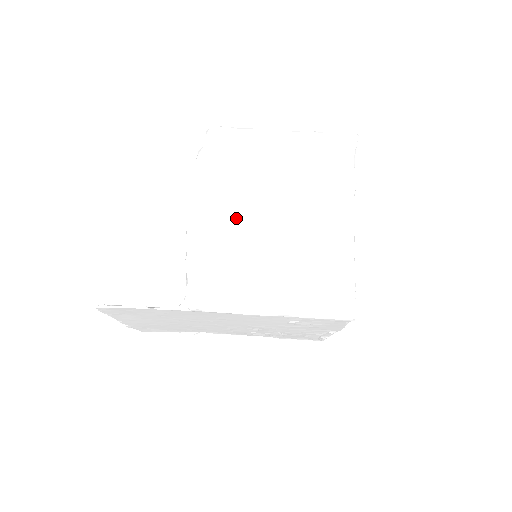
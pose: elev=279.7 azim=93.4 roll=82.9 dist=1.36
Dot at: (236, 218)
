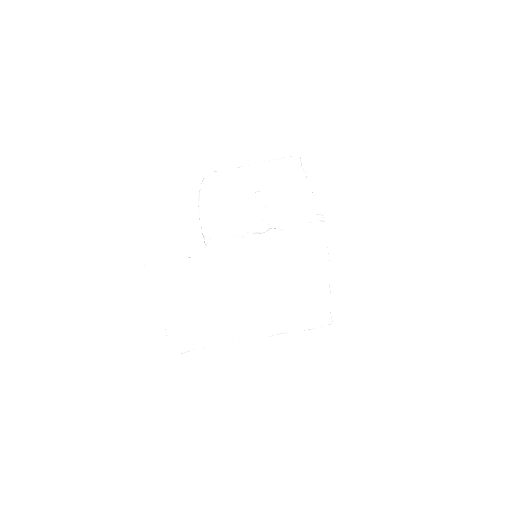
Dot at: (231, 203)
